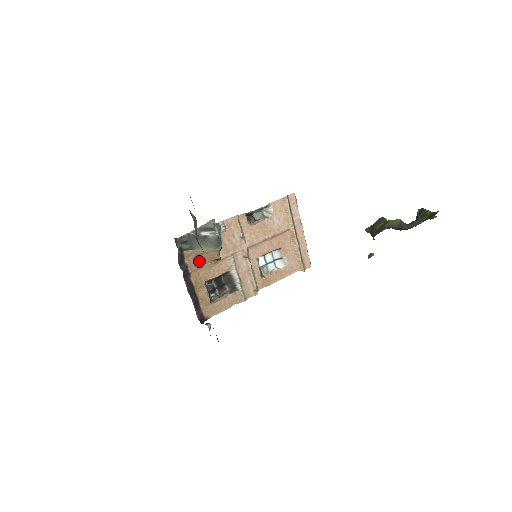
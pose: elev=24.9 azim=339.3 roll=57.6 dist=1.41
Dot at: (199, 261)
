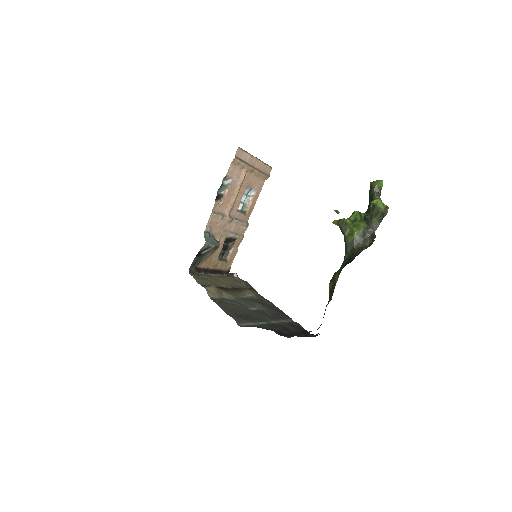
Dot at: (208, 258)
